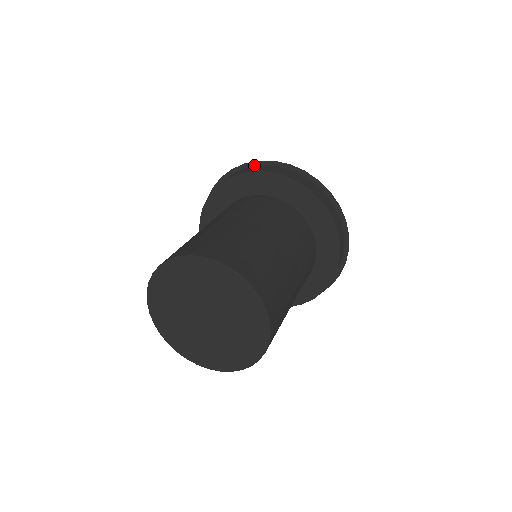
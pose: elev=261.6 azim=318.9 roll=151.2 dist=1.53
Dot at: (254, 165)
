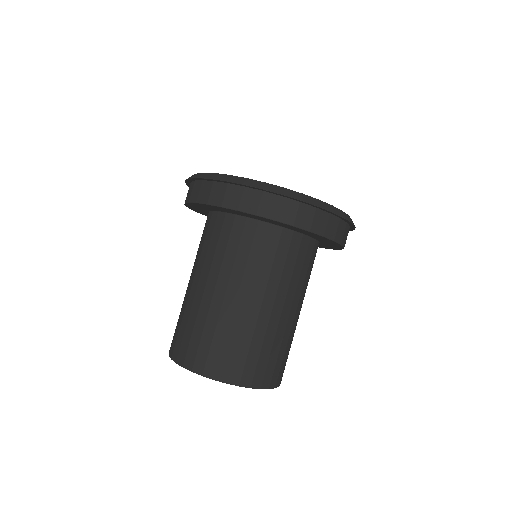
Dot at: (208, 180)
